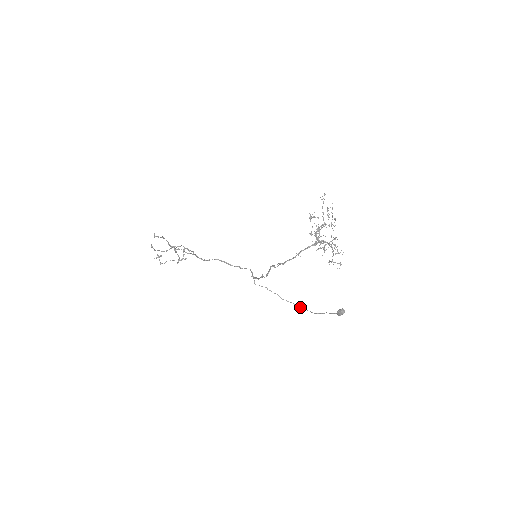
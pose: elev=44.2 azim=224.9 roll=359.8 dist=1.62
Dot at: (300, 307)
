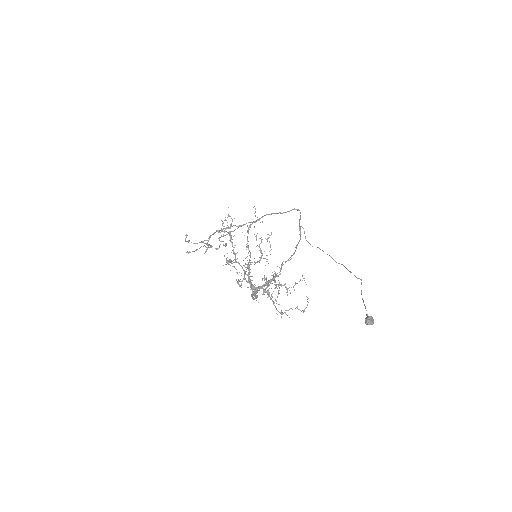
Dot at: occluded
